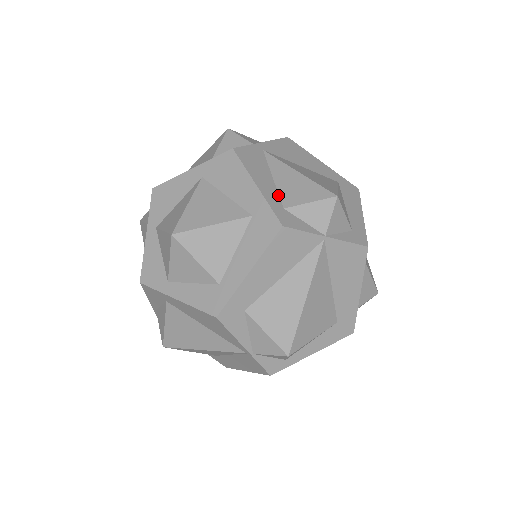
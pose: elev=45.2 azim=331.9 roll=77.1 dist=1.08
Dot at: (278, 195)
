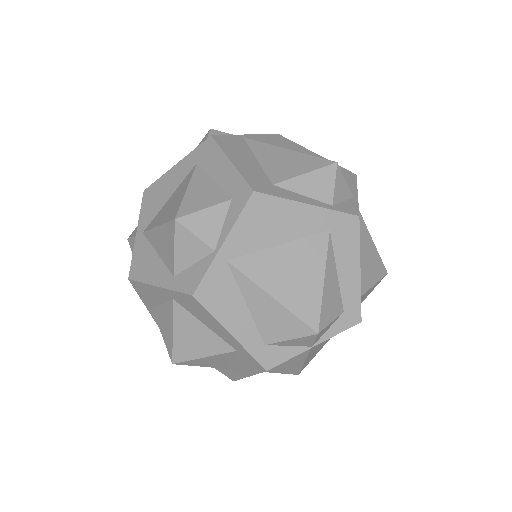
Dot at: (256, 329)
